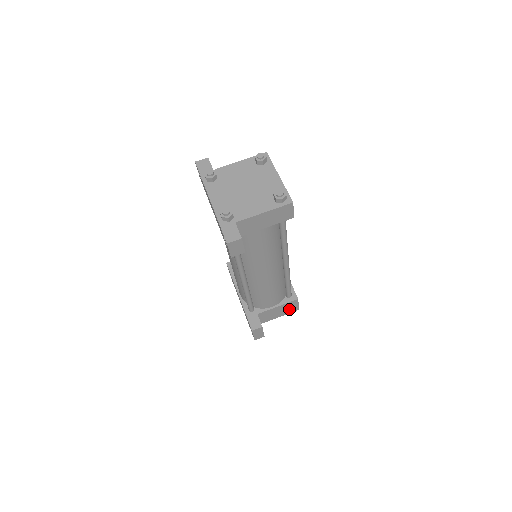
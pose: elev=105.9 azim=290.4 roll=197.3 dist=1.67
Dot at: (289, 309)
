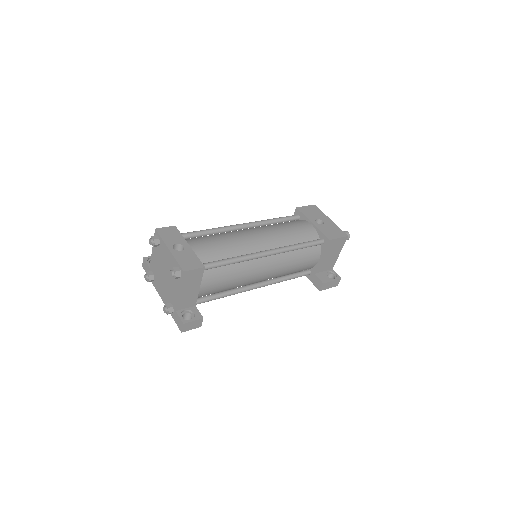
Dot at: (337, 245)
